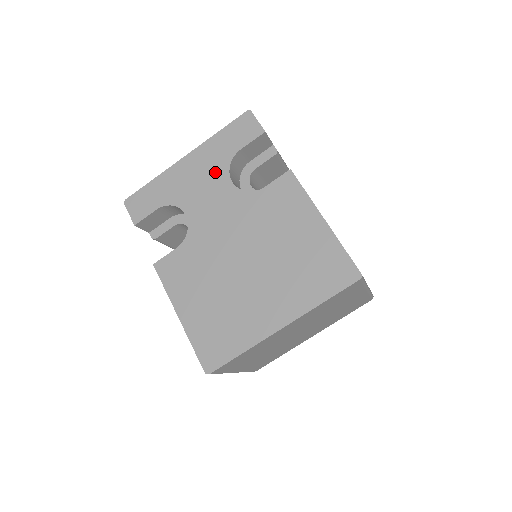
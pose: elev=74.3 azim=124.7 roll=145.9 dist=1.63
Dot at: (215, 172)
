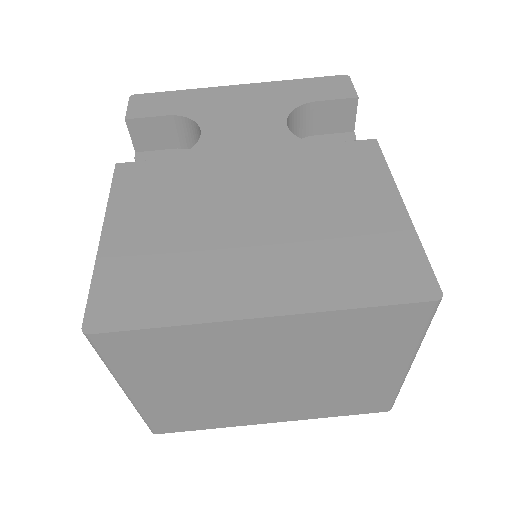
Dot at: (269, 109)
